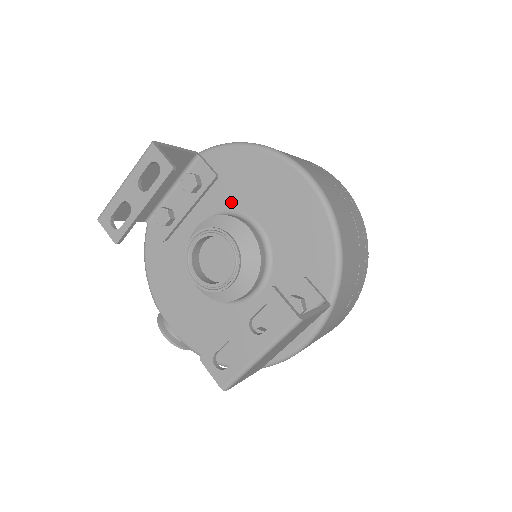
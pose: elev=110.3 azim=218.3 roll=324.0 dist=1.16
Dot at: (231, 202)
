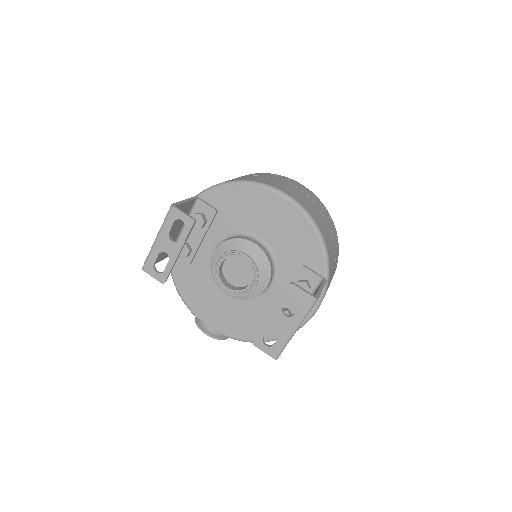
Dot at: (233, 227)
